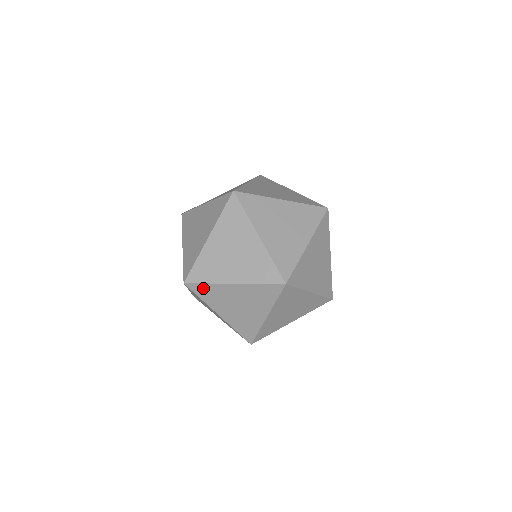
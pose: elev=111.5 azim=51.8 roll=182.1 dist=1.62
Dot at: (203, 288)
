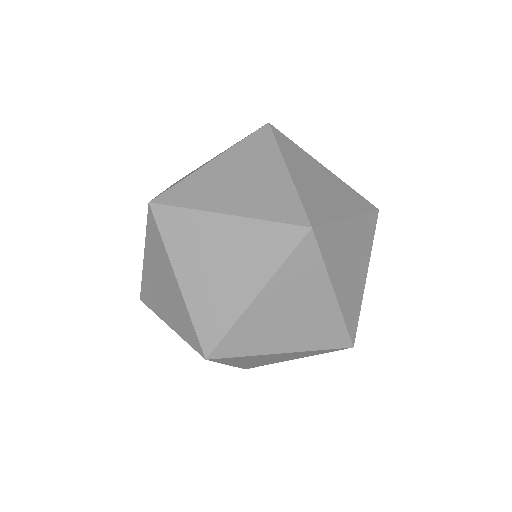
Dot at: occluded
